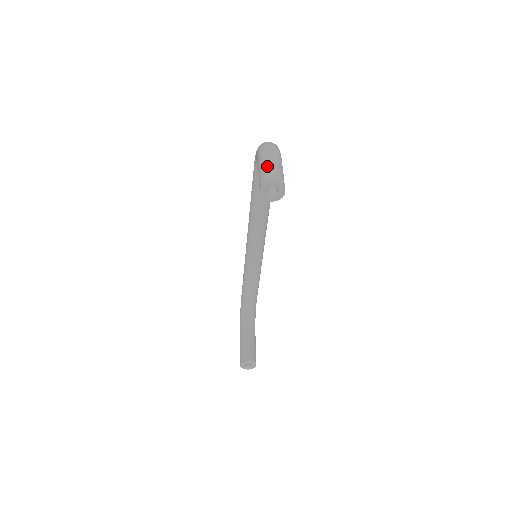
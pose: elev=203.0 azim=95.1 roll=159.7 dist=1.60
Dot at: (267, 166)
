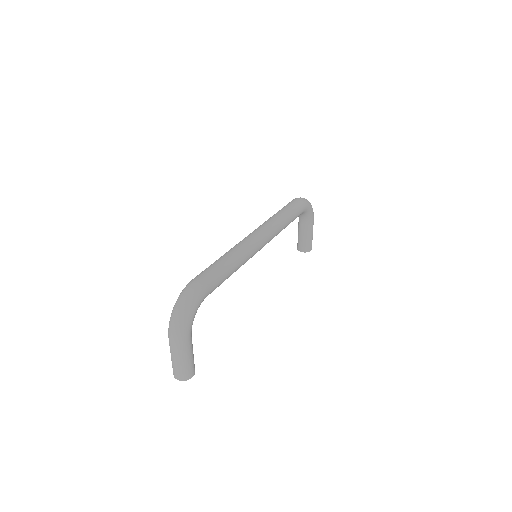
Dot at: (172, 361)
